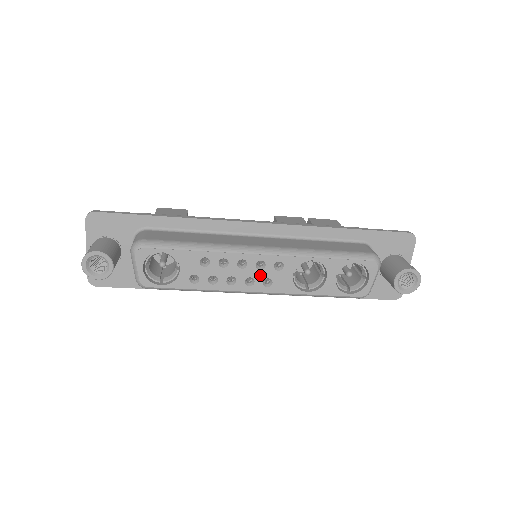
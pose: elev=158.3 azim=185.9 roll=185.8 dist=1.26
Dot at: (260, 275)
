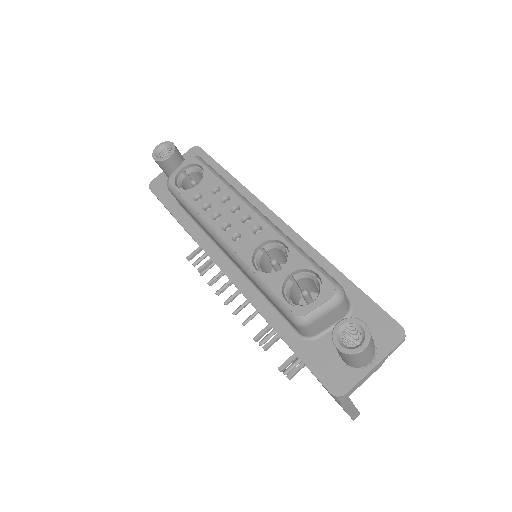
Dot at: (238, 227)
